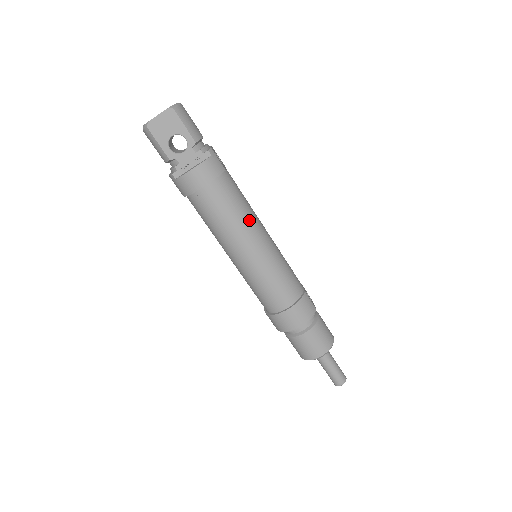
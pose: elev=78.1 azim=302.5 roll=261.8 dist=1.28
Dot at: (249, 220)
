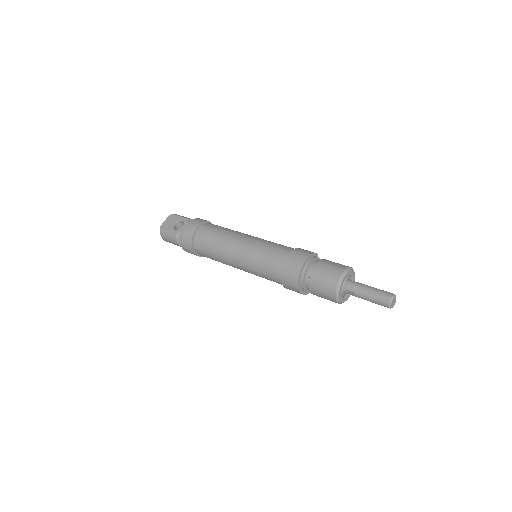
Dot at: (234, 231)
